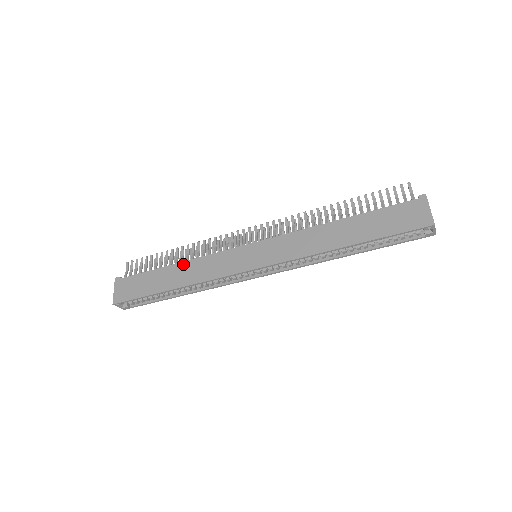
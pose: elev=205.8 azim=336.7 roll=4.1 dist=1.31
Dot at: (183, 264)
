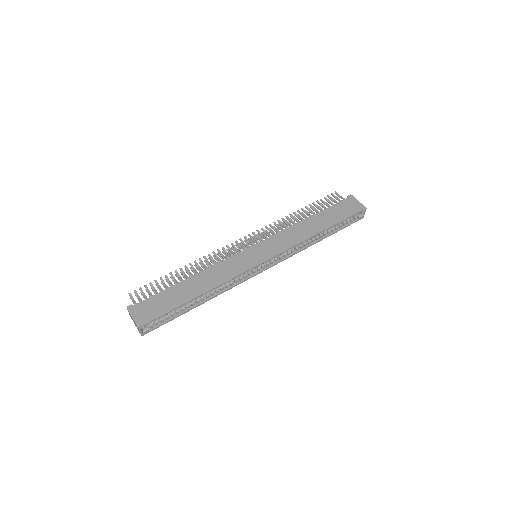
Dot at: (198, 275)
